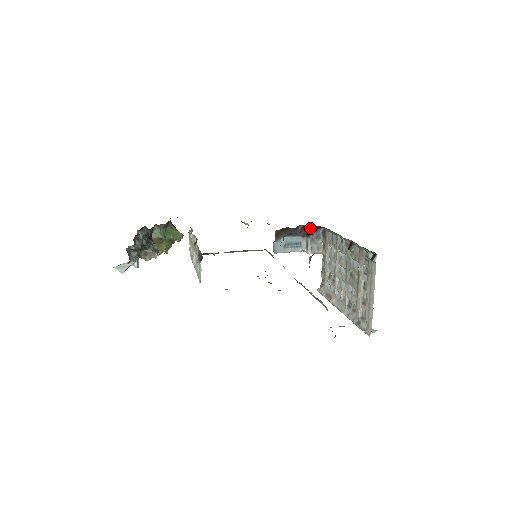
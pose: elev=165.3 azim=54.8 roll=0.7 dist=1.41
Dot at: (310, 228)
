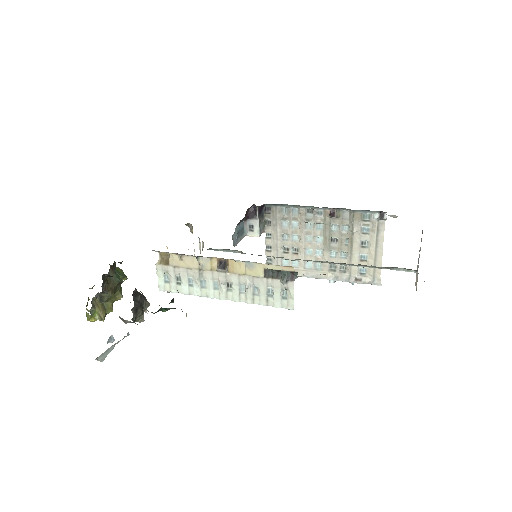
Dot at: (252, 209)
